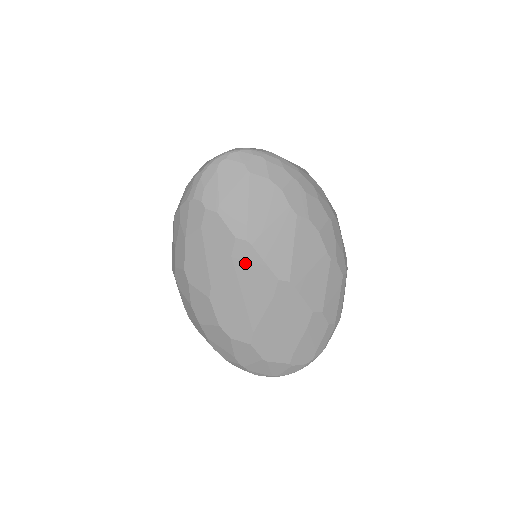
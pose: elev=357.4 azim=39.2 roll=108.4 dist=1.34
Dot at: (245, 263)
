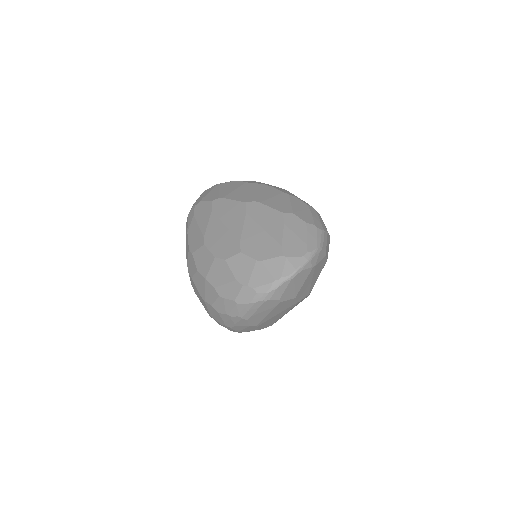
Dot at: (221, 208)
